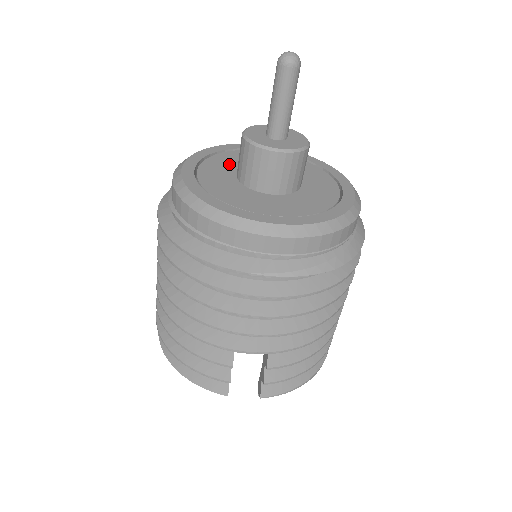
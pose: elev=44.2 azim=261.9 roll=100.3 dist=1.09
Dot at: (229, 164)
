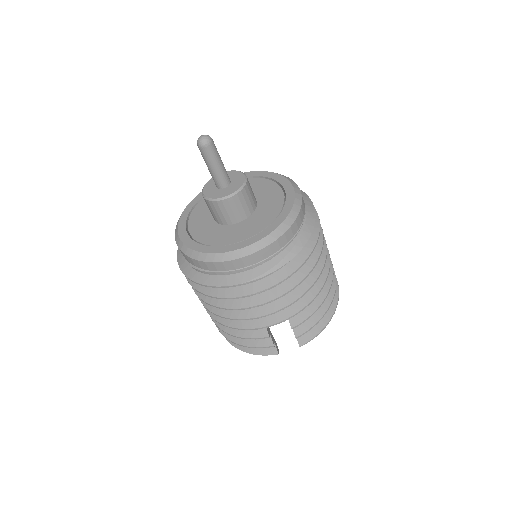
Dot at: (207, 209)
